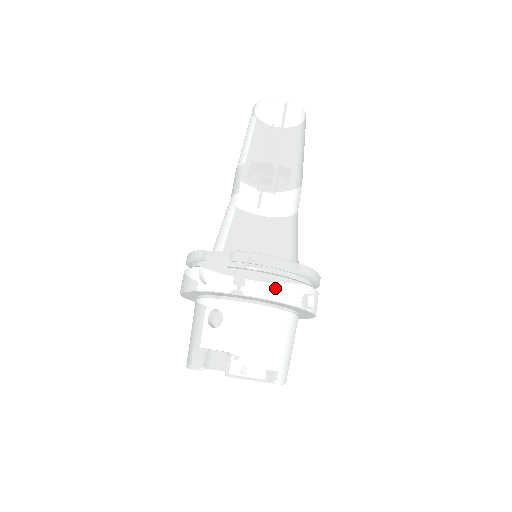
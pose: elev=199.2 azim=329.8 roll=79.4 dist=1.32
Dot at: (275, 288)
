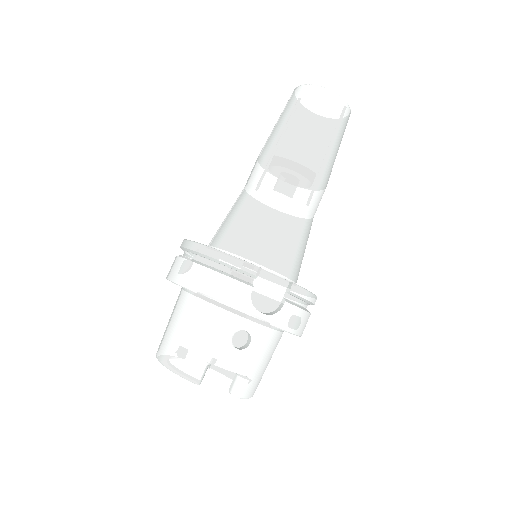
Dot at: (305, 324)
